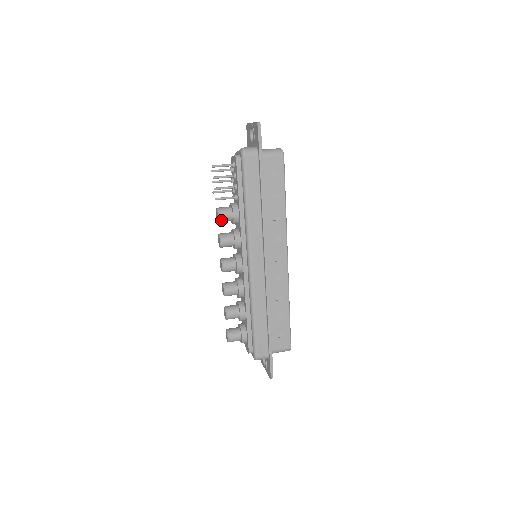
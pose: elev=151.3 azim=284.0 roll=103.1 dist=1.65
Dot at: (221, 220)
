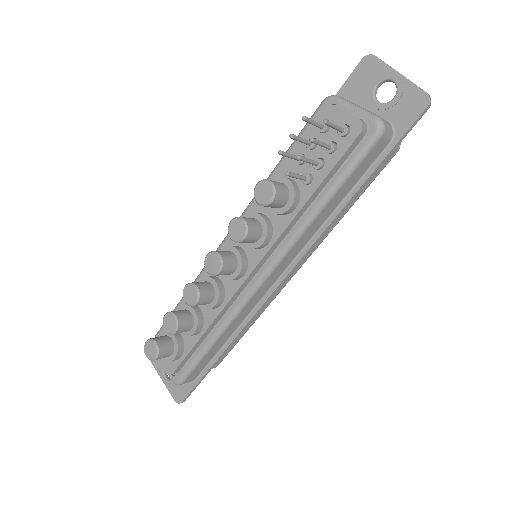
Dot at: (267, 206)
